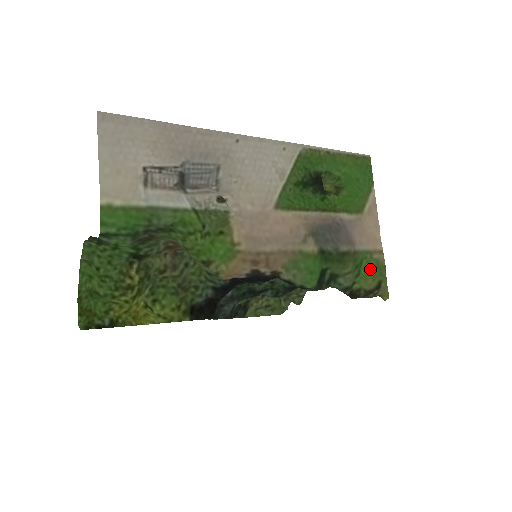
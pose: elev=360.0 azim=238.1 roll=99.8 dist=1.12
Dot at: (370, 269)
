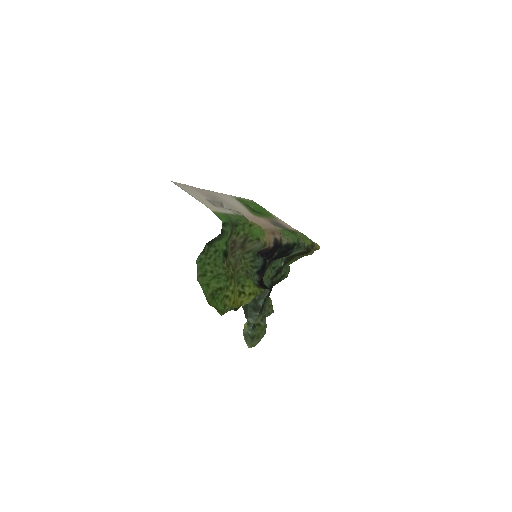
Dot at: (302, 237)
